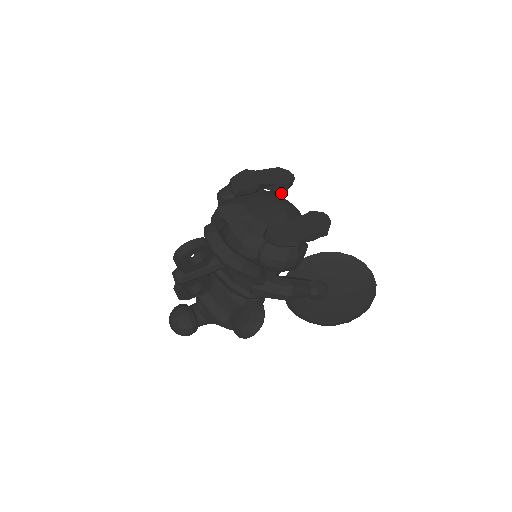
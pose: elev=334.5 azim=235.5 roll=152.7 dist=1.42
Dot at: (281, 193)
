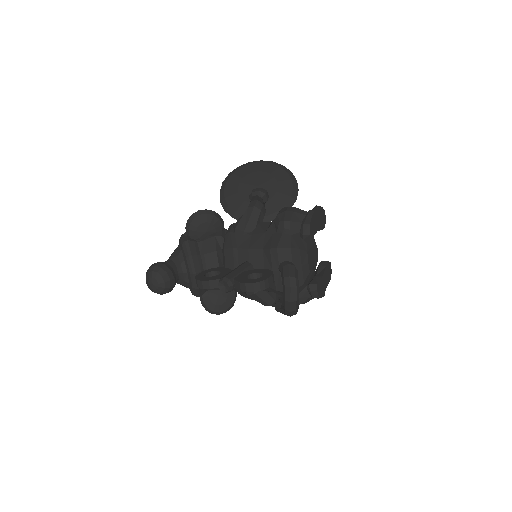
Dot at: (292, 204)
